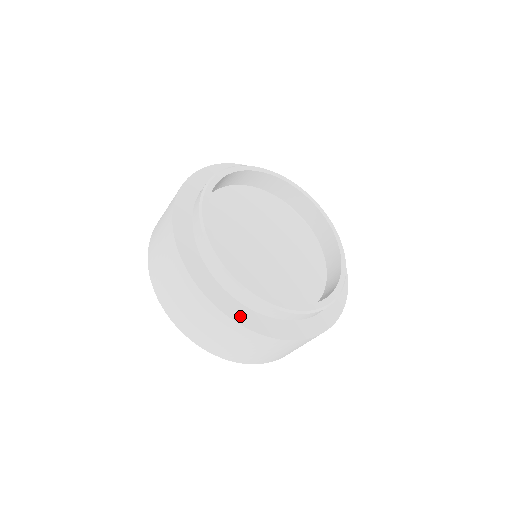
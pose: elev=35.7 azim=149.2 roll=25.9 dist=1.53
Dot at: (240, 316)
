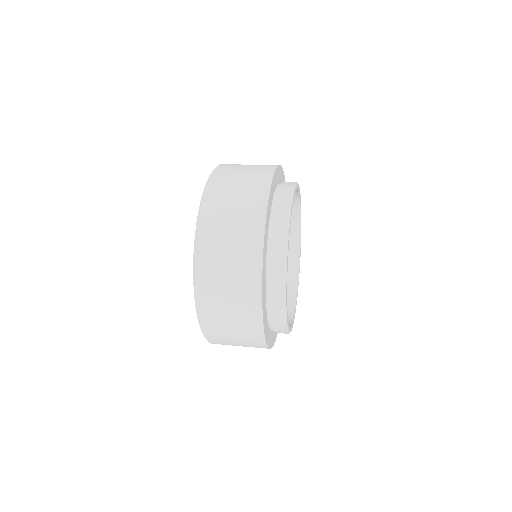
Dot at: (275, 335)
